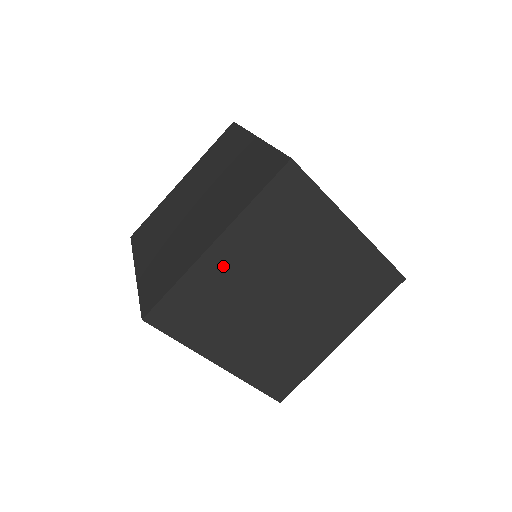
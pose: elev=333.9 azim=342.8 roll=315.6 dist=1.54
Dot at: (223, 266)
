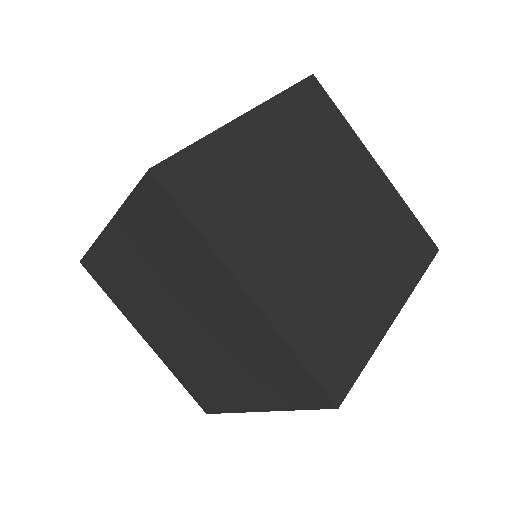
Dot at: (121, 254)
